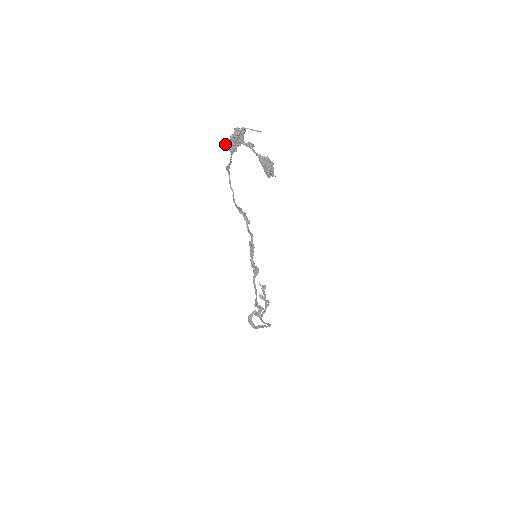
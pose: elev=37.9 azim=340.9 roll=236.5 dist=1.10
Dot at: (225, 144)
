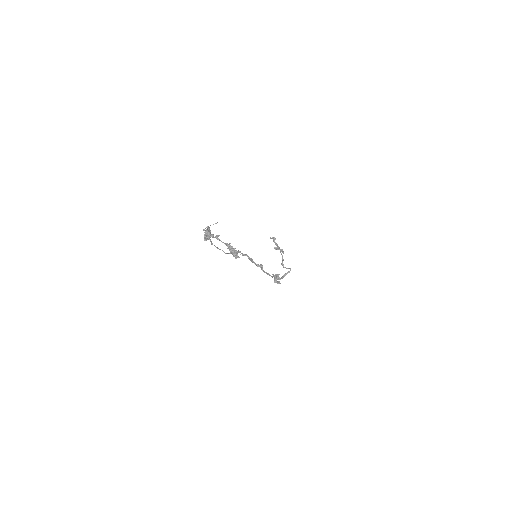
Dot at: (204, 240)
